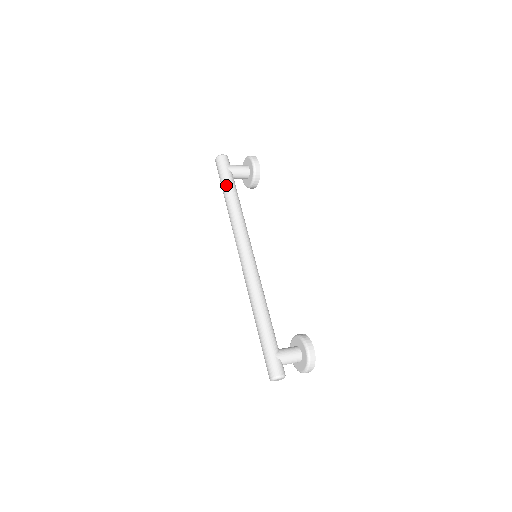
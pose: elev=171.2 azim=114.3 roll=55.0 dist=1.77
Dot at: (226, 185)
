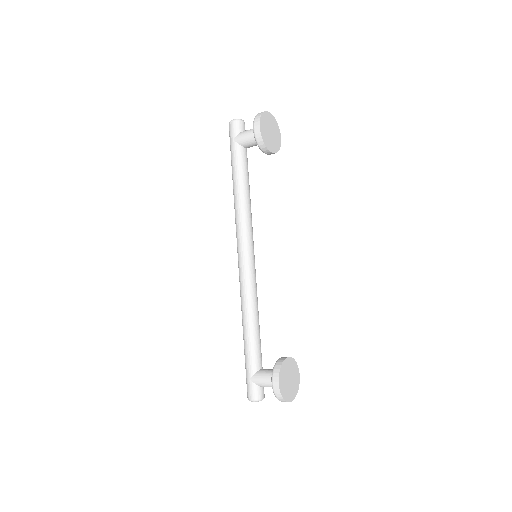
Dot at: (231, 165)
